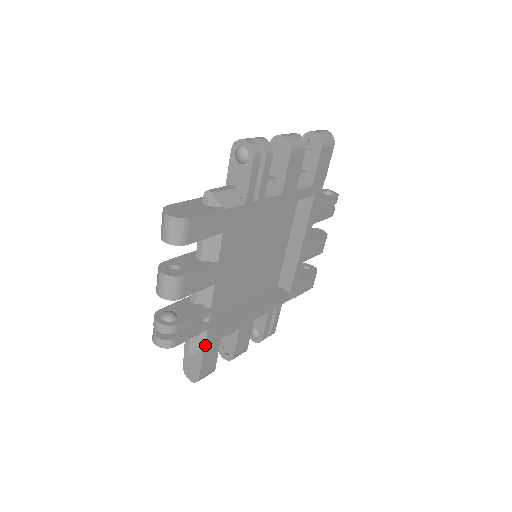
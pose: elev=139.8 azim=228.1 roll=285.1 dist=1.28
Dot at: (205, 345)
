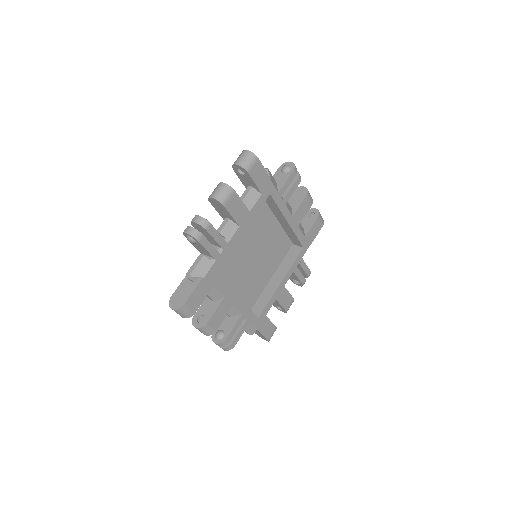
Dot at: (206, 274)
